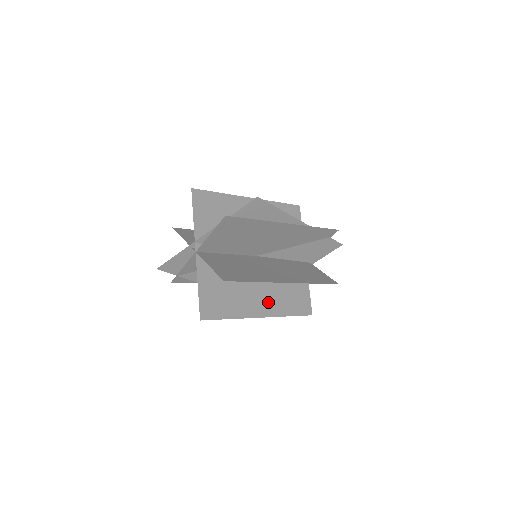
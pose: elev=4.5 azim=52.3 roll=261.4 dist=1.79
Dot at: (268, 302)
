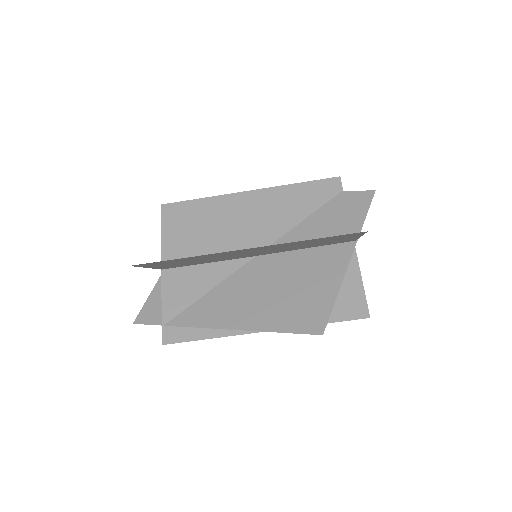
Dot at: occluded
